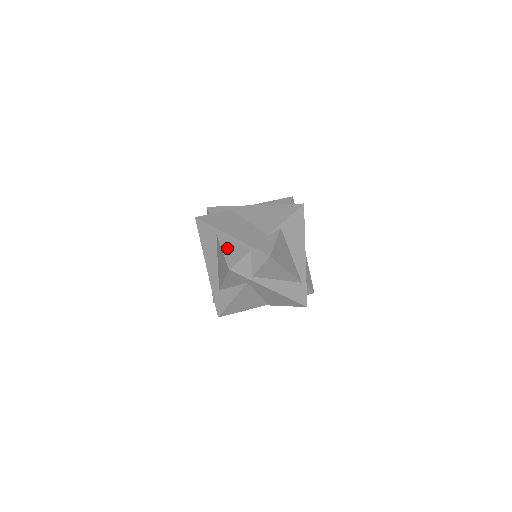
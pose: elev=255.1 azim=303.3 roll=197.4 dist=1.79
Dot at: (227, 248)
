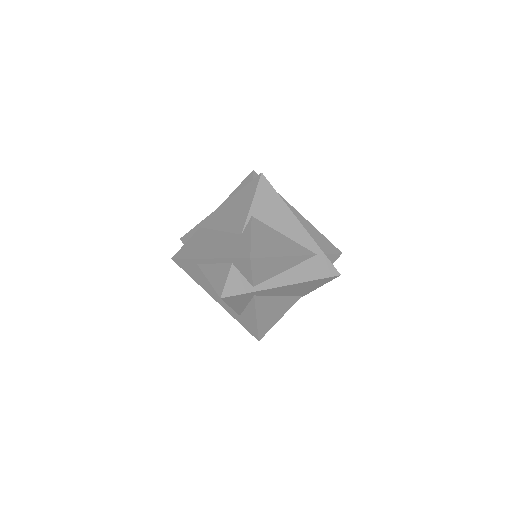
Dot at: (211, 274)
